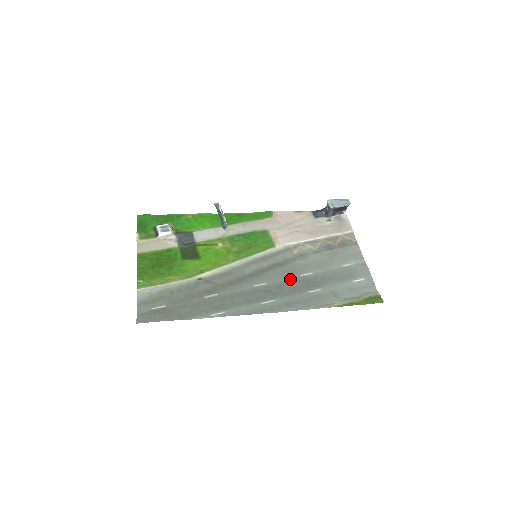
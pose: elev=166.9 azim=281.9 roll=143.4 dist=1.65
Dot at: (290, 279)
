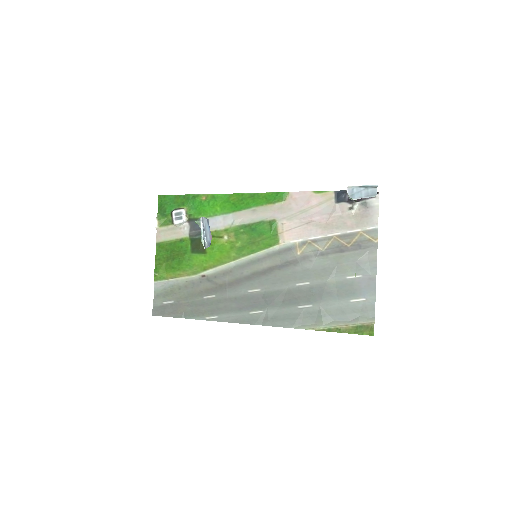
Dot at: (284, 288)
